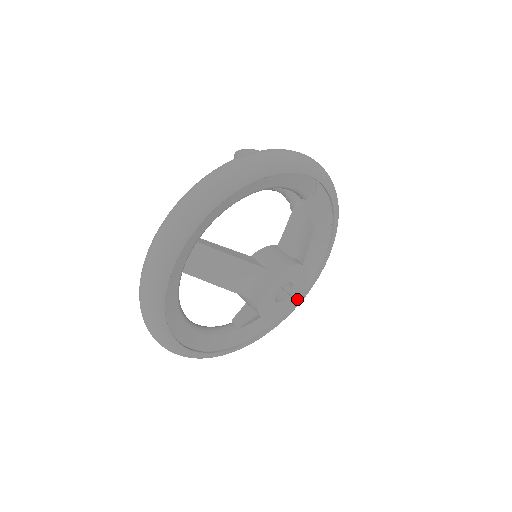
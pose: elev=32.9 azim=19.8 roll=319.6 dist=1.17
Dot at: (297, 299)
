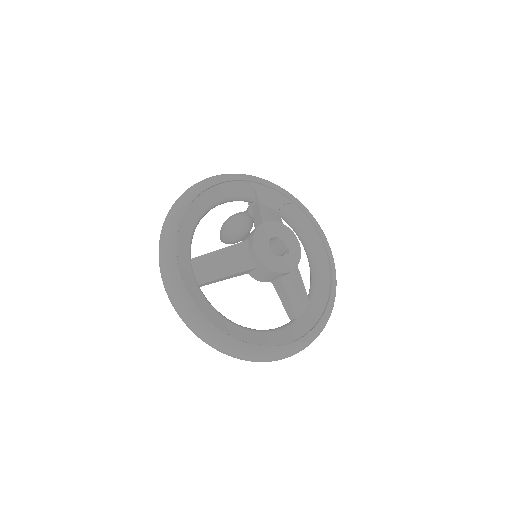
Dot at: (298, 249)
